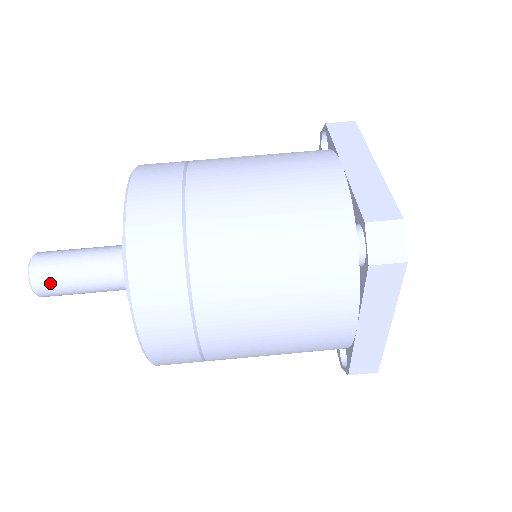
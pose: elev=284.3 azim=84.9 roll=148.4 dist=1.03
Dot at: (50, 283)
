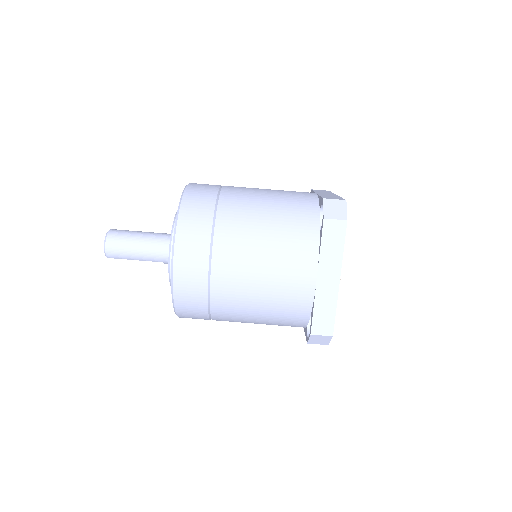
Dot at: (118, 243)
